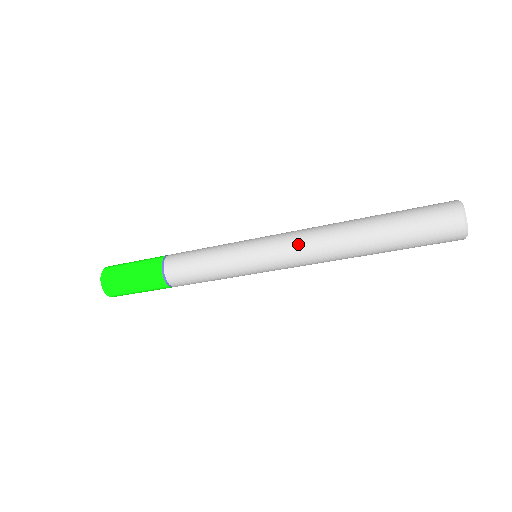
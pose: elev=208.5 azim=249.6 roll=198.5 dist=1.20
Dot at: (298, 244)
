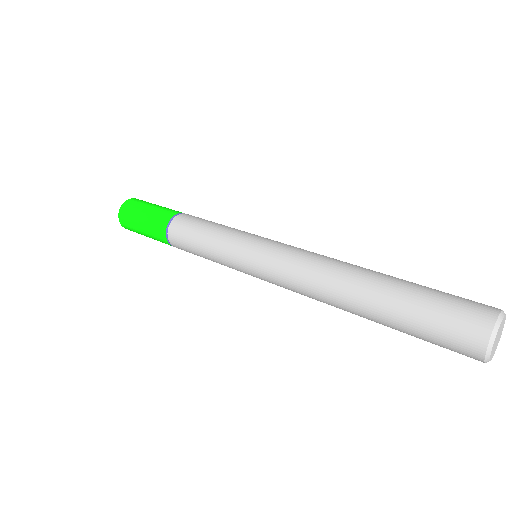
Dot at: (292, 268)
